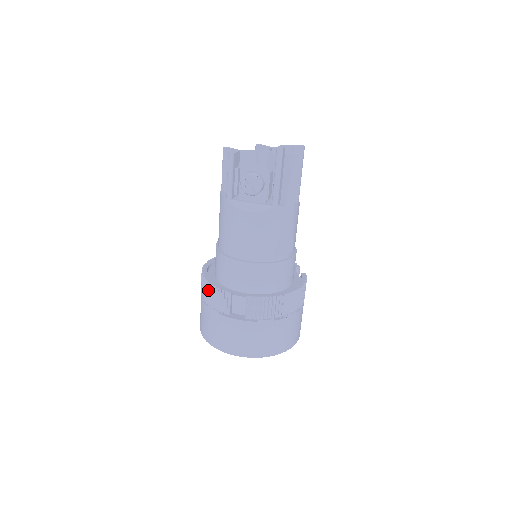
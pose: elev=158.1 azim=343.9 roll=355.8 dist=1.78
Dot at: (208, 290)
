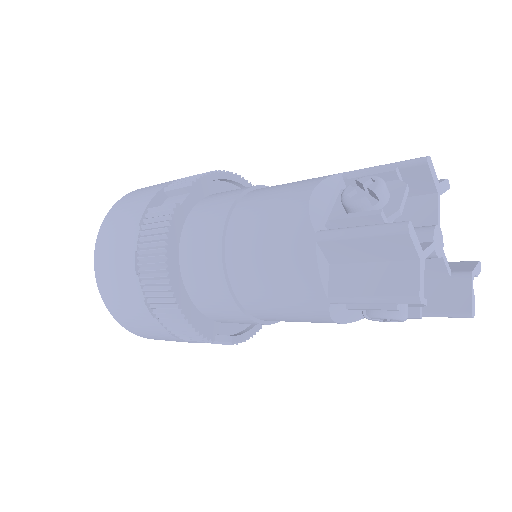
Dot at: (174, 319)
